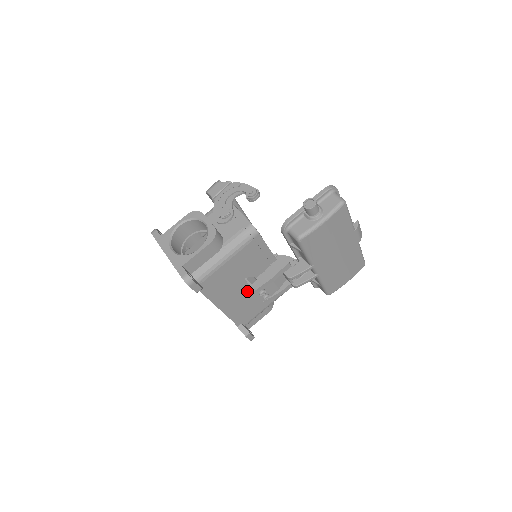
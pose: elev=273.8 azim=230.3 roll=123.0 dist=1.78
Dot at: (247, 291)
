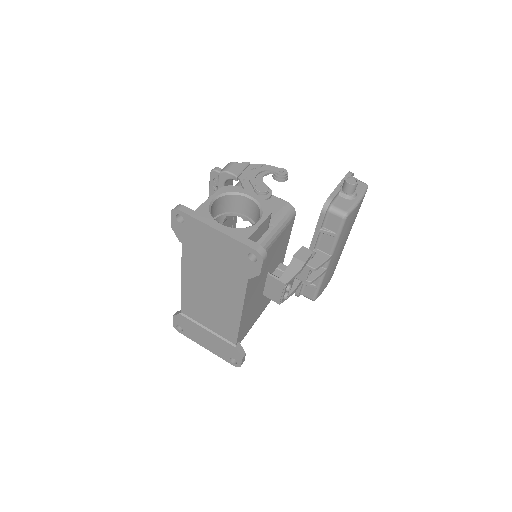
Dot at: (260, 293)
